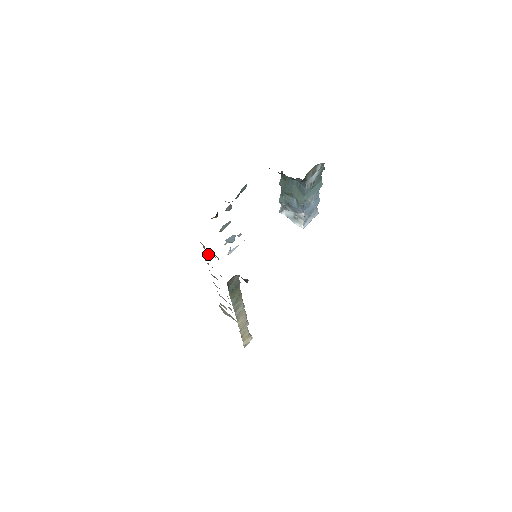
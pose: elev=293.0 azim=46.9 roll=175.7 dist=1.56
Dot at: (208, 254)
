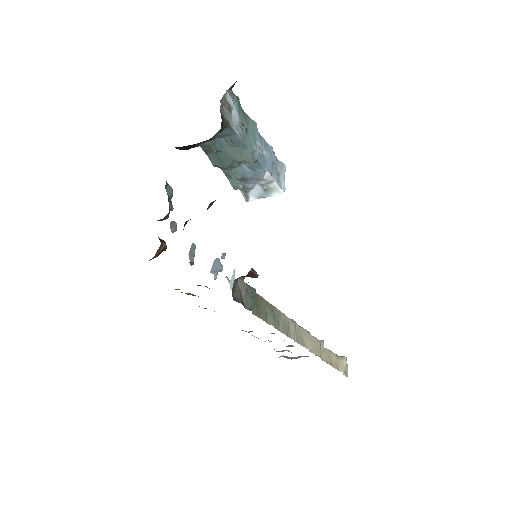
Dot at: (193, 295)
